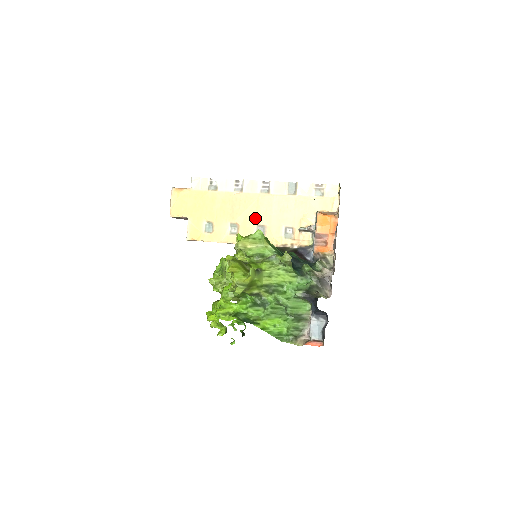
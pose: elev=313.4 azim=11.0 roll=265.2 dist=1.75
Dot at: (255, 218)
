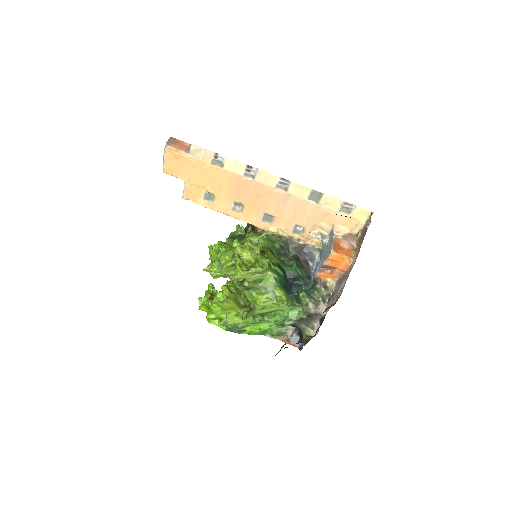
Dot at: (264, 207)
